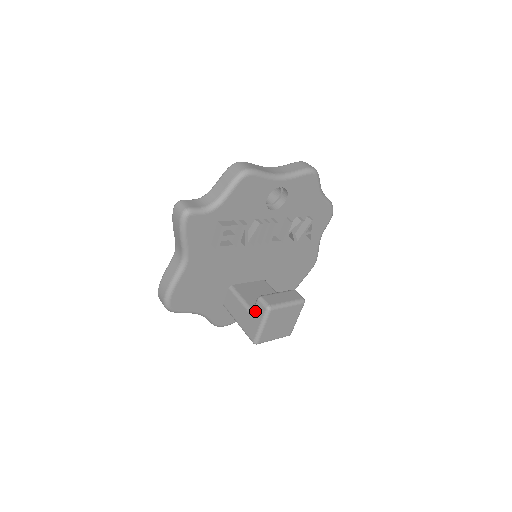
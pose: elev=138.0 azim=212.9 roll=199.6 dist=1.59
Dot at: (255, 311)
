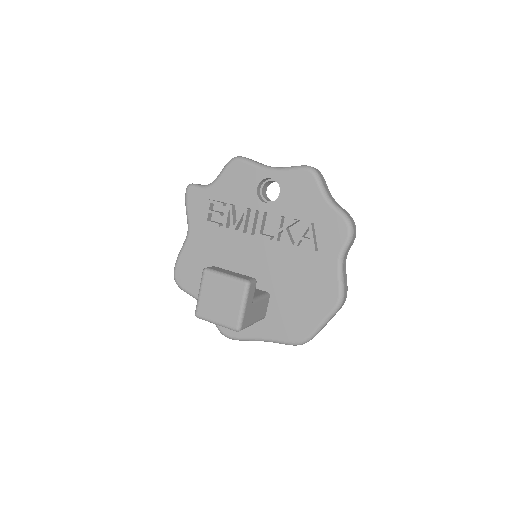
Dot at: occluded
